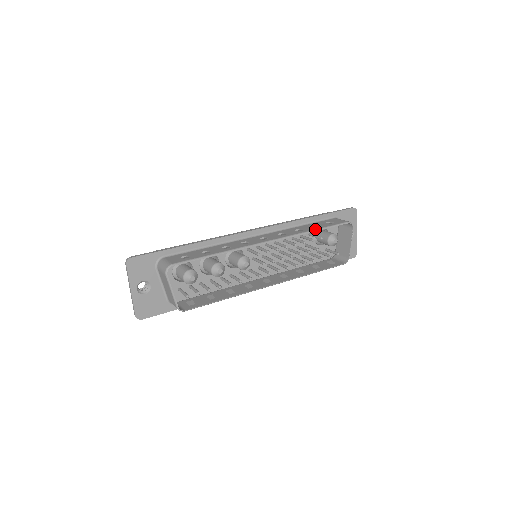
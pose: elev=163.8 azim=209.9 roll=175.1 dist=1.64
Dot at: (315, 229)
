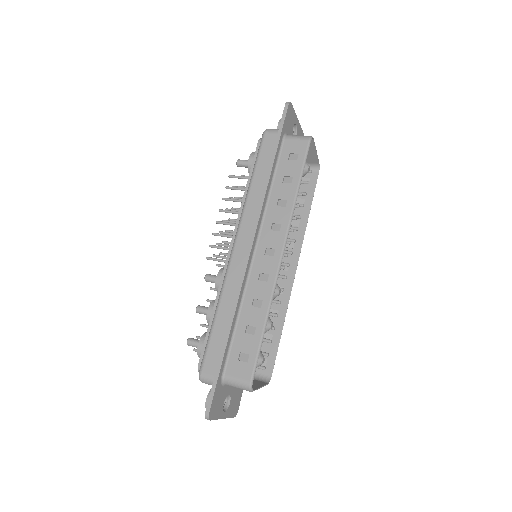
Dot at: (297, 188)
